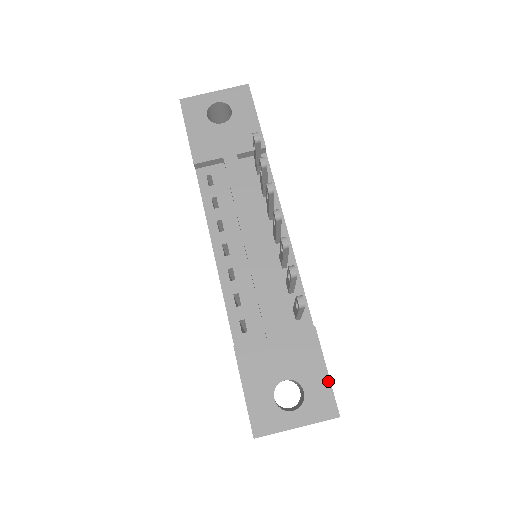
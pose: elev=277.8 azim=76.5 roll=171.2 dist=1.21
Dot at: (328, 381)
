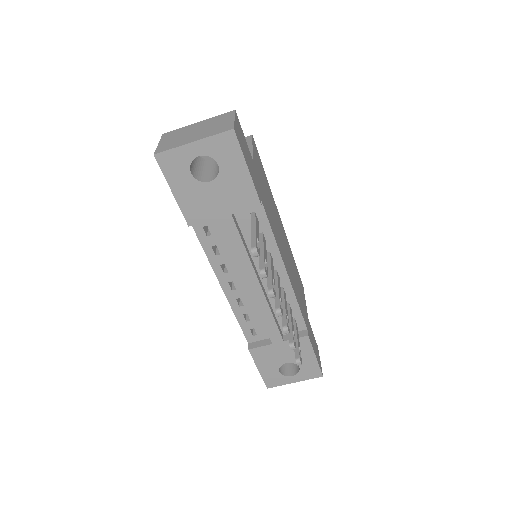
Dot at: (316, 362)
